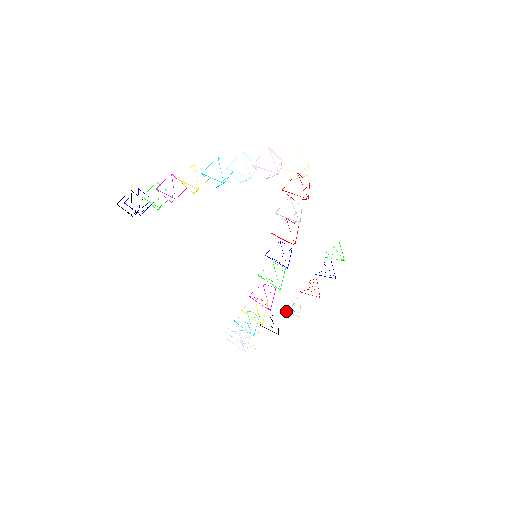
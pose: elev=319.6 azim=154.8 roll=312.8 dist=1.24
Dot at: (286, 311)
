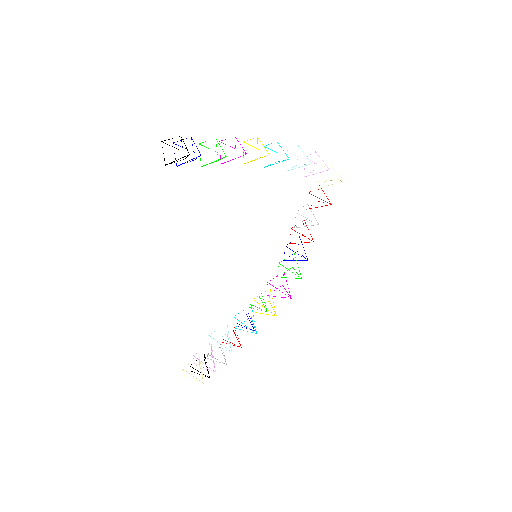
Dot at: occluded
